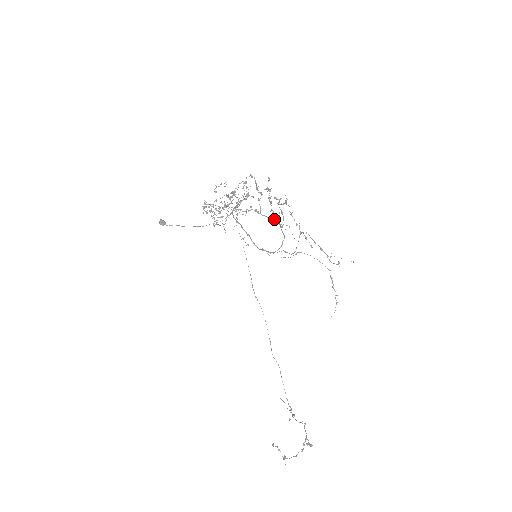
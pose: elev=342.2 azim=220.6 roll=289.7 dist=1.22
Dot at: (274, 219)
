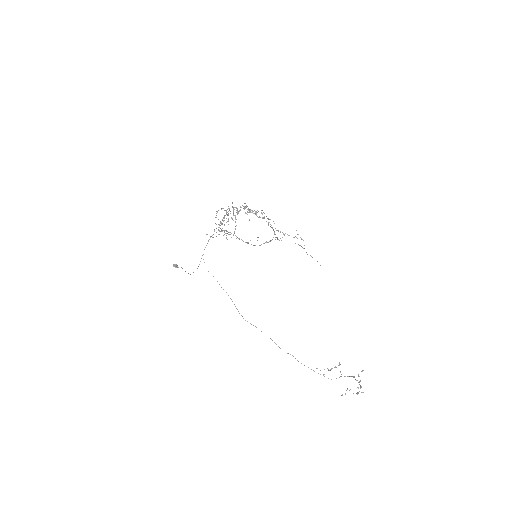
Dot at: occluded
